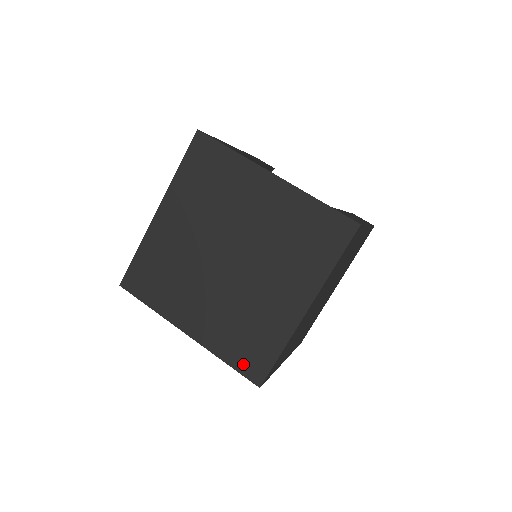
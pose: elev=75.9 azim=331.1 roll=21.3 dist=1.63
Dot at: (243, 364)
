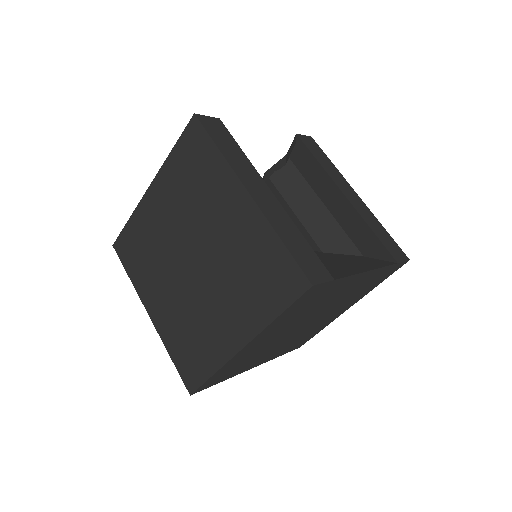
Dot at: occluded
